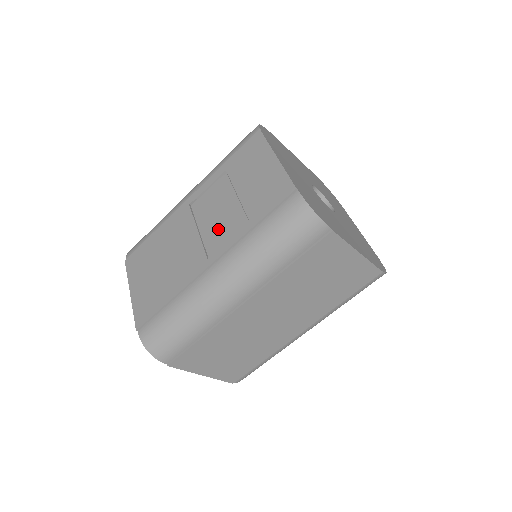
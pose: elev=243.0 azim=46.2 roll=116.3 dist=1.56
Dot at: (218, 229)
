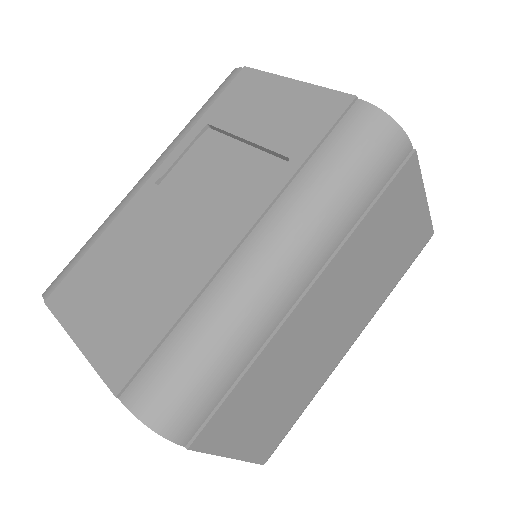
Dot at: (231, 191)
